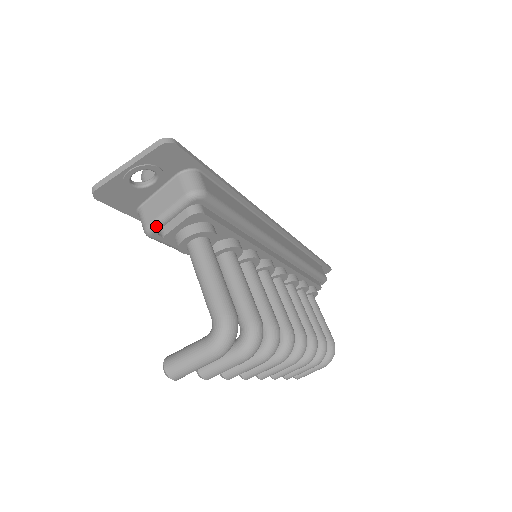
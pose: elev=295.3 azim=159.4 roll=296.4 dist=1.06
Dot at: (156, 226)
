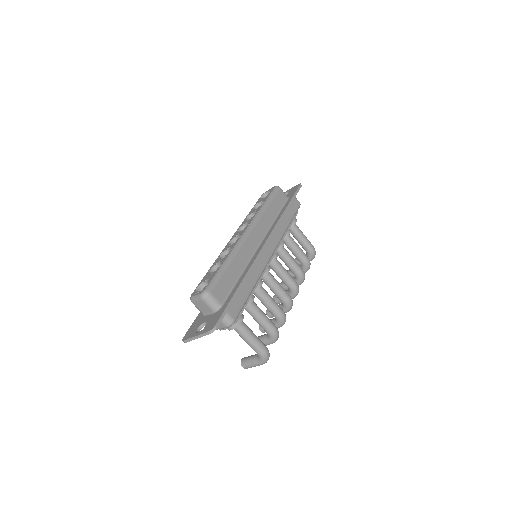
Dot at: occluded
